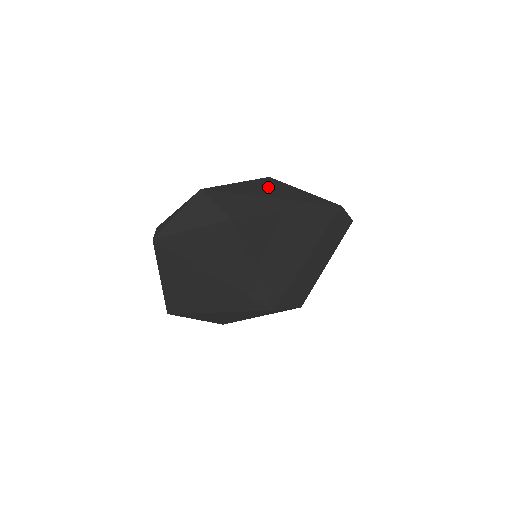
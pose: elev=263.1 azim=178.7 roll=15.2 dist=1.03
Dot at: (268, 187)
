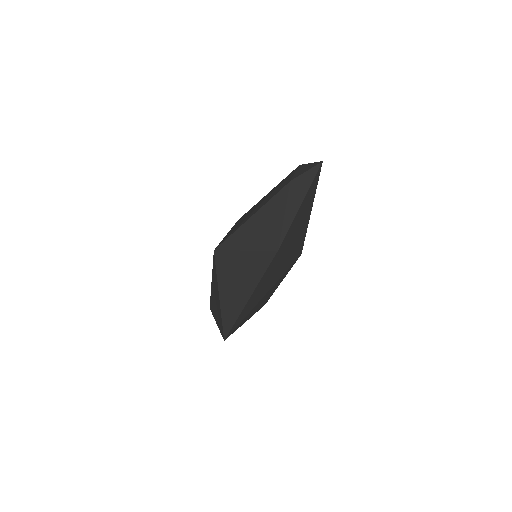
Dot at: occluded
